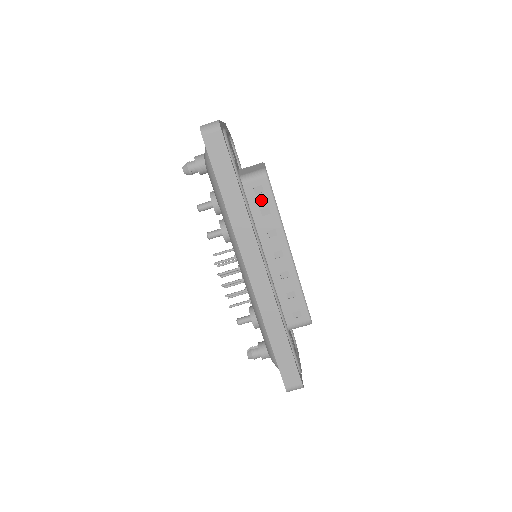
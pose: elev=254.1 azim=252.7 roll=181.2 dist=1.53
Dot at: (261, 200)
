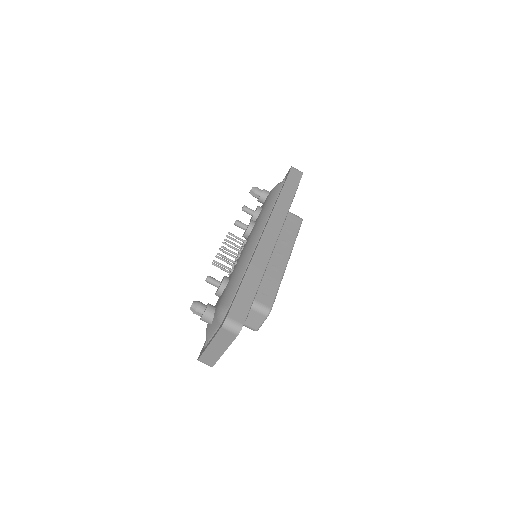
Dot at: (291, 225)
